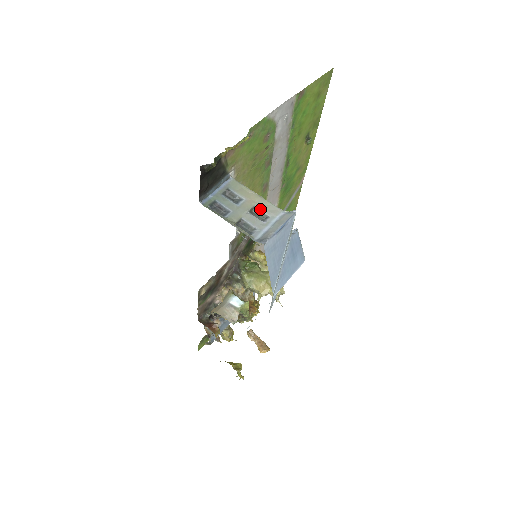
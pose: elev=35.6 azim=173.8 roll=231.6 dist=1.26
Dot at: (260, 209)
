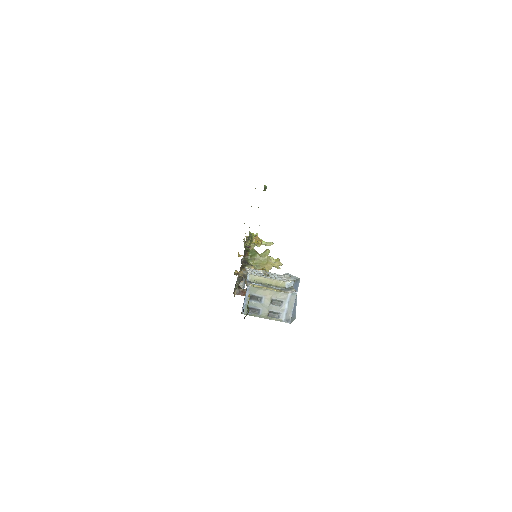
Dot at: (276, 299)
